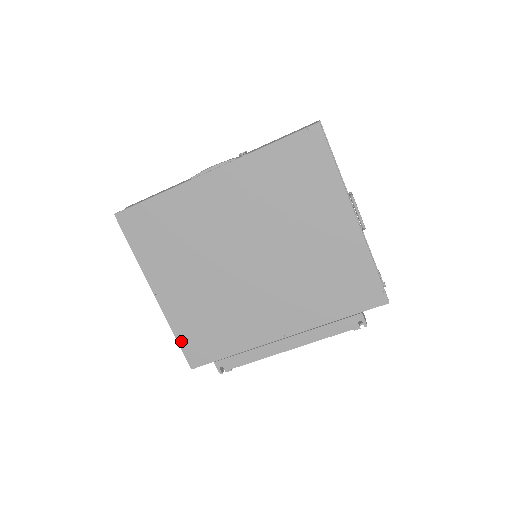
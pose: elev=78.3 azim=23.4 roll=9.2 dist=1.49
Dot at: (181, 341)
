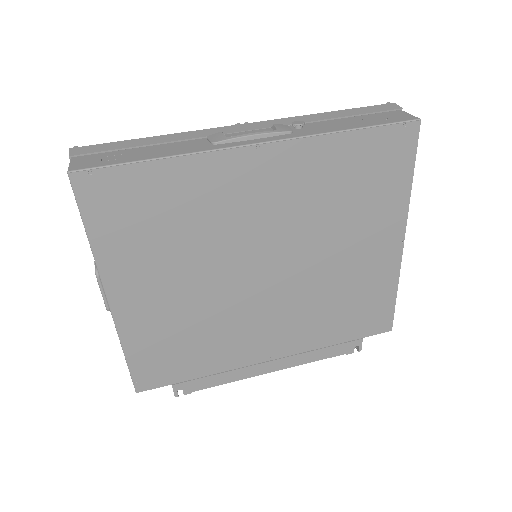
Dot at: (133, 361)
